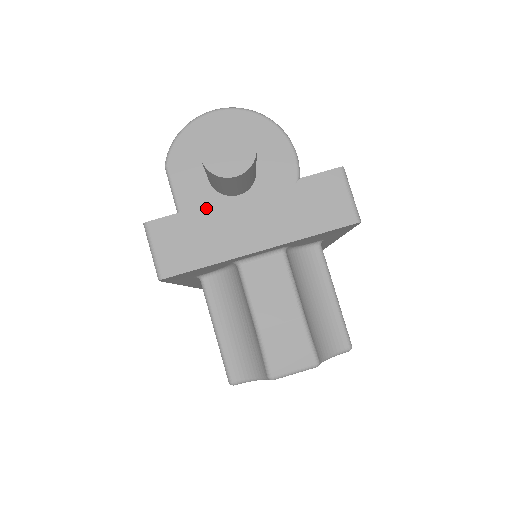
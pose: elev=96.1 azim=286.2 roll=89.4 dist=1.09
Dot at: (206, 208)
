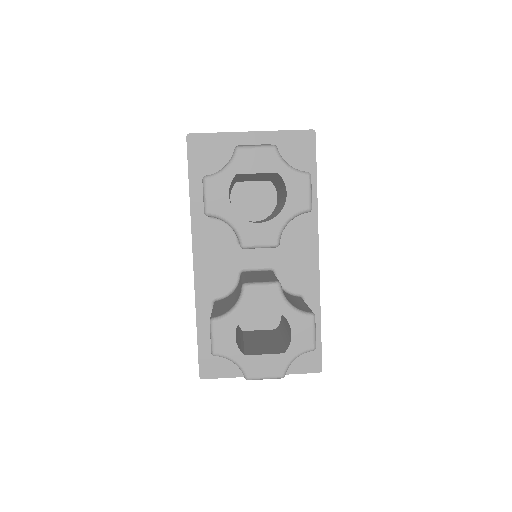
Dot at: occluded
